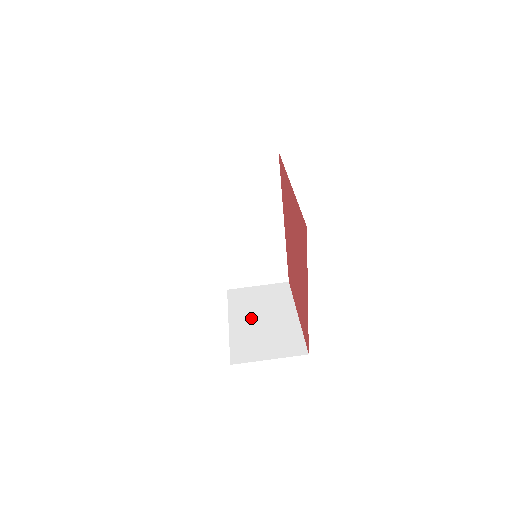
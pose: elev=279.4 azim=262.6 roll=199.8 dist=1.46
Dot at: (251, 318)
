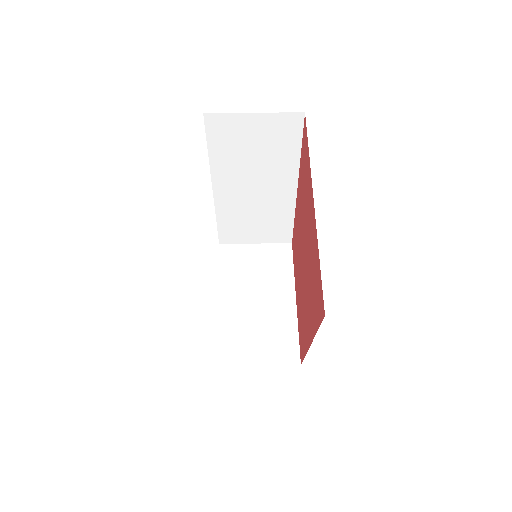
Dot at: (243, 297)
